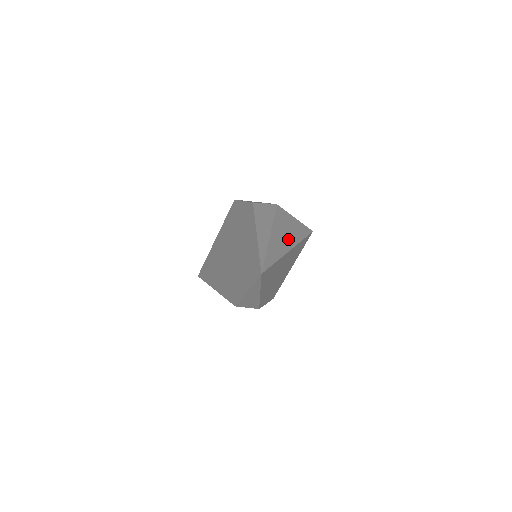
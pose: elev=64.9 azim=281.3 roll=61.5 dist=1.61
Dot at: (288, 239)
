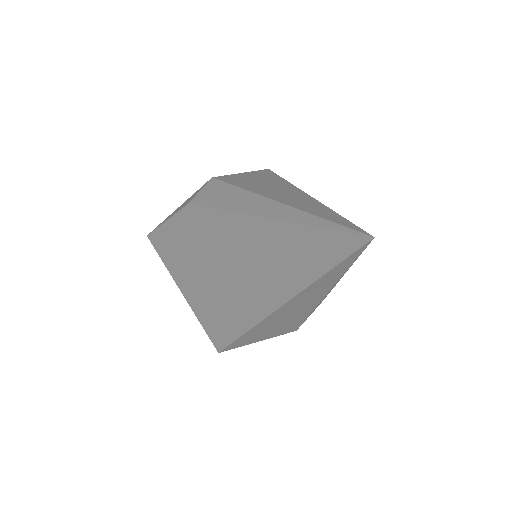
Dot at: (285, 190)
